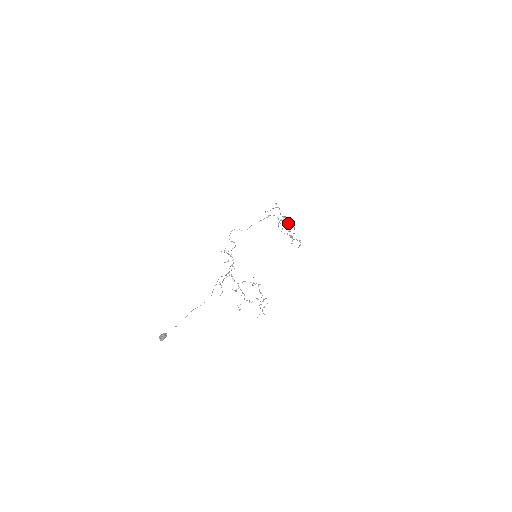
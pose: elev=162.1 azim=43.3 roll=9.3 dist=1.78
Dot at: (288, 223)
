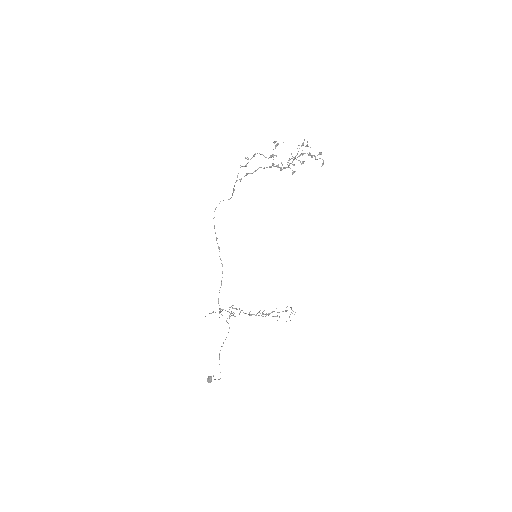
Dot at: occluded
